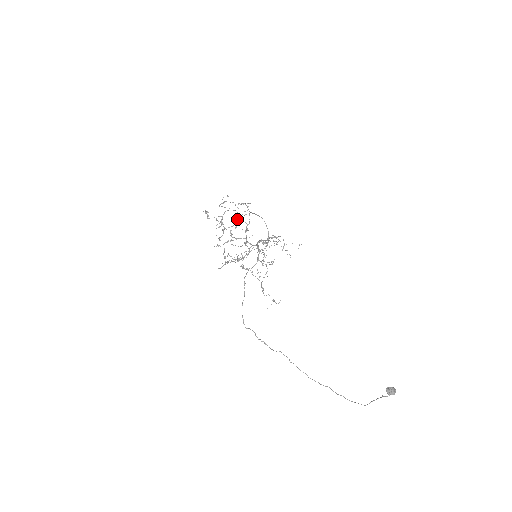
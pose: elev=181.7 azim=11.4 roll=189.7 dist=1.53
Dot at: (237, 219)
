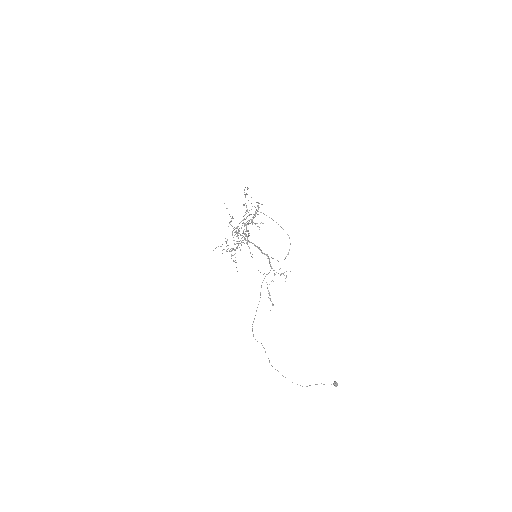
Dot at: (254, 217)
